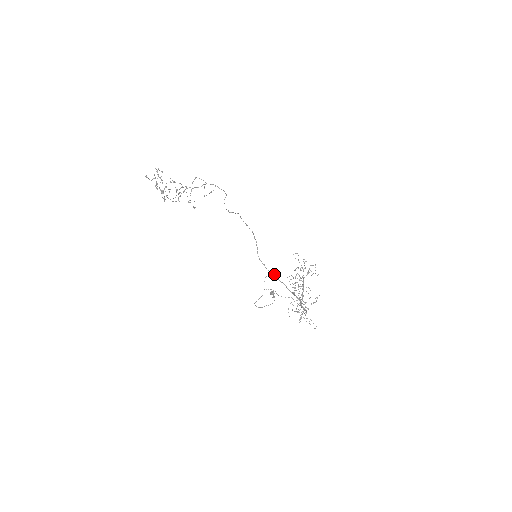
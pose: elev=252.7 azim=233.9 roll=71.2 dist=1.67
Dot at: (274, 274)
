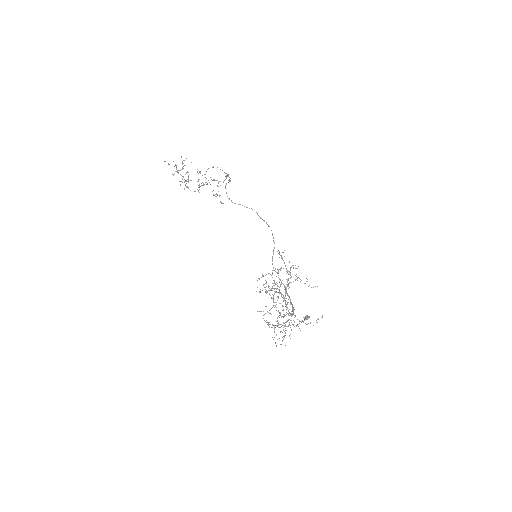
Dot at: (284, 285)
